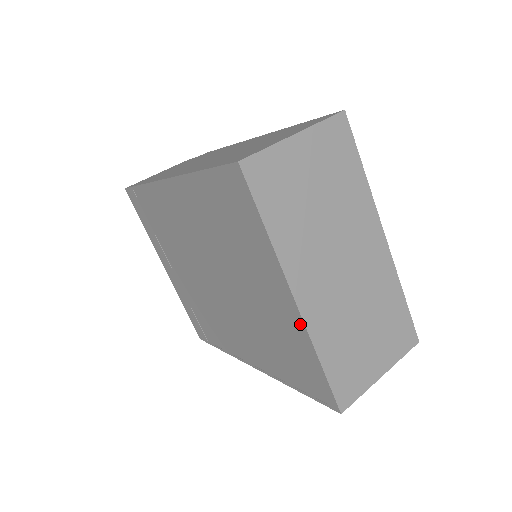
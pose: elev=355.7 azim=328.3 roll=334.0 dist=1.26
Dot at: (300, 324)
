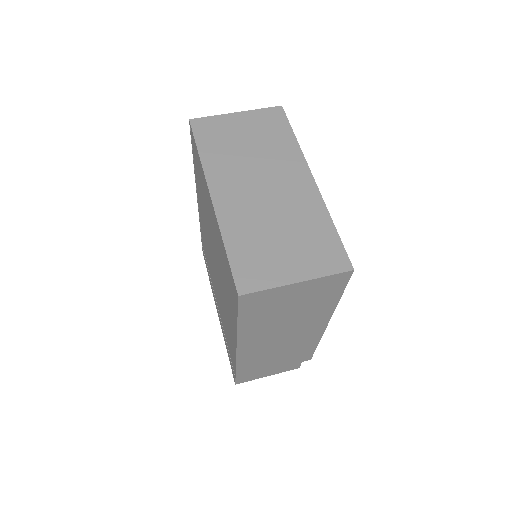
Dot at: (216, 219)
